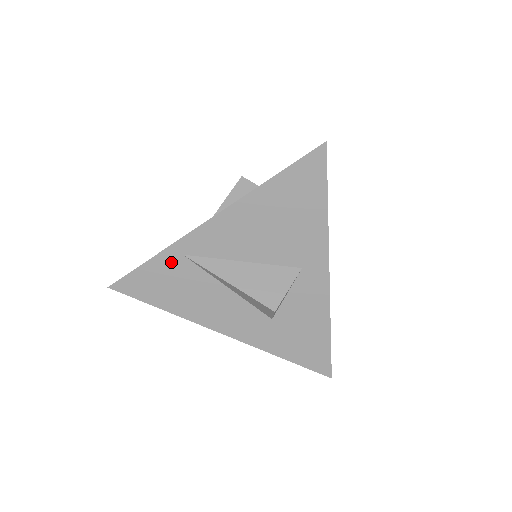
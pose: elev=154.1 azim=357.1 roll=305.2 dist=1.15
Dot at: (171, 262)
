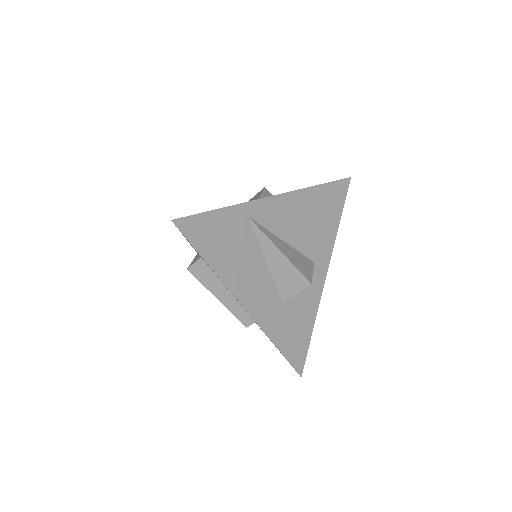
Dot at: (236, 219)
